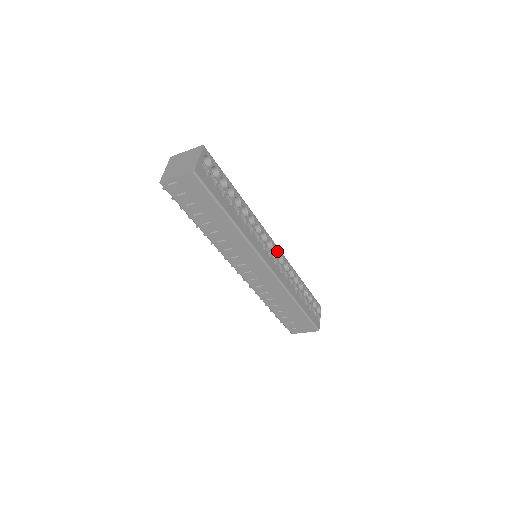
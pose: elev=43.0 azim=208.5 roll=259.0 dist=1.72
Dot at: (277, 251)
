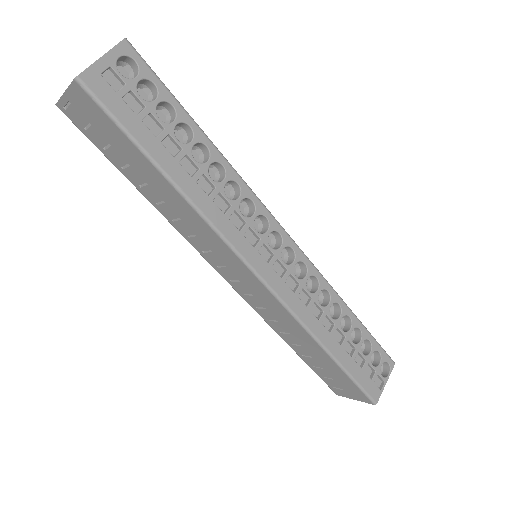
Dot at: (294, 253)
